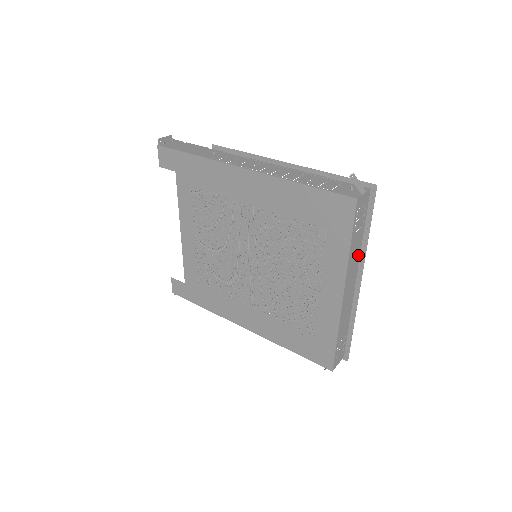
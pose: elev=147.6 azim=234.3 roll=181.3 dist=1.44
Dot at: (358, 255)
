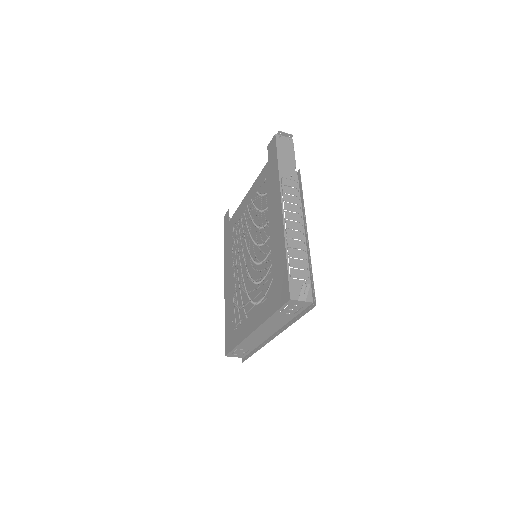
Dot at: (282, 324)
